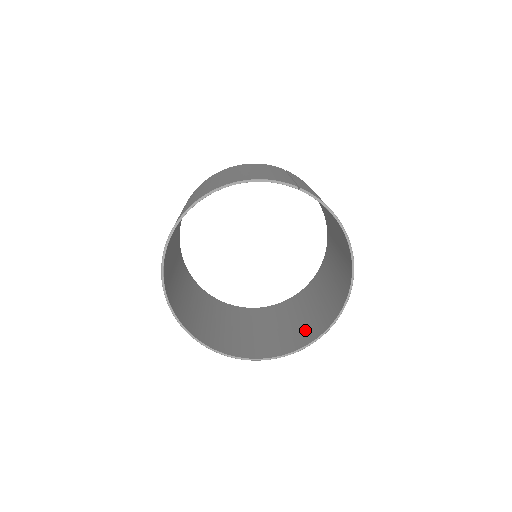
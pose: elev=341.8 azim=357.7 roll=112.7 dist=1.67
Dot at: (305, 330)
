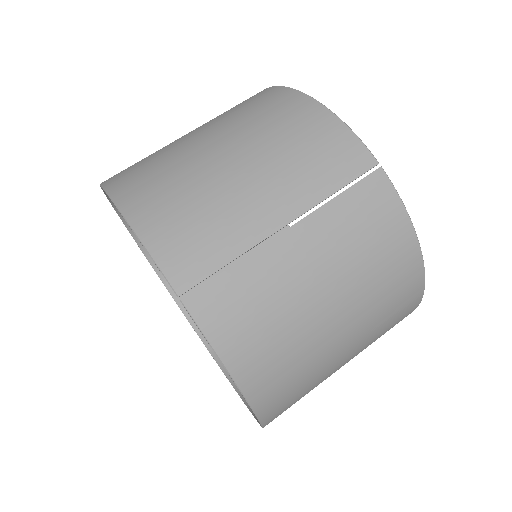
Dot at: occluded
